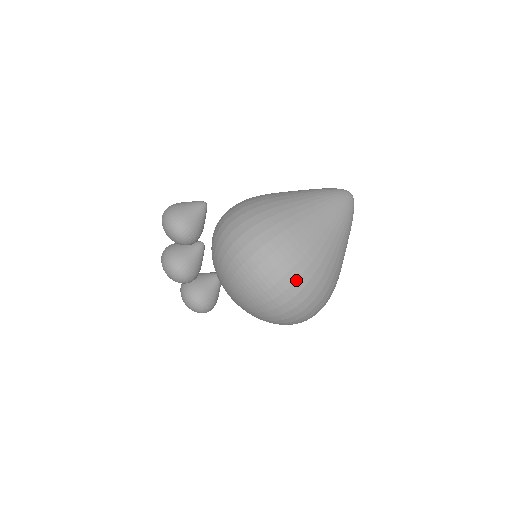
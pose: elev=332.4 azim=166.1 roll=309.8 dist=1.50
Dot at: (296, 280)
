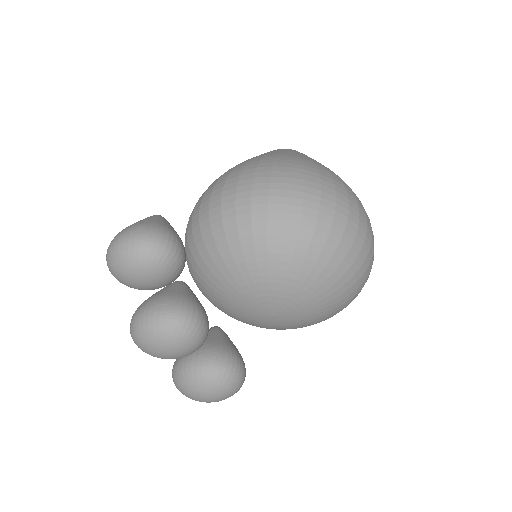
Dot at: (356, 200)
